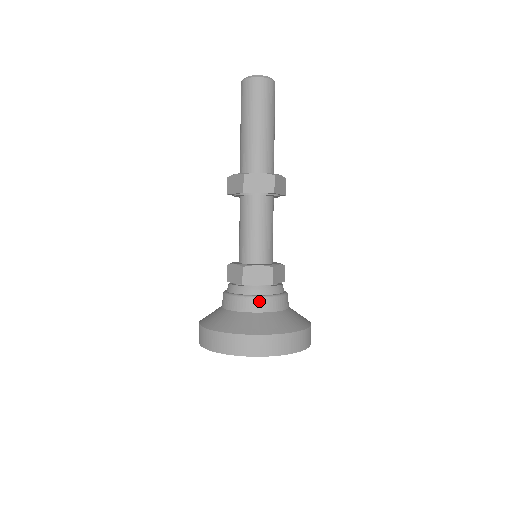
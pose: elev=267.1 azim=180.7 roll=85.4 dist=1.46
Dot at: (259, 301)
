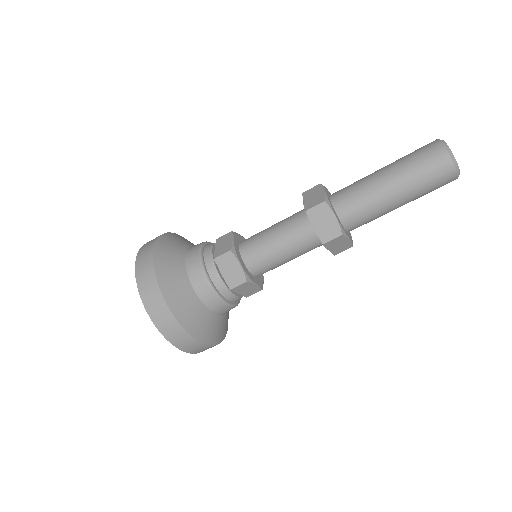
Dot at: (205, 284)
